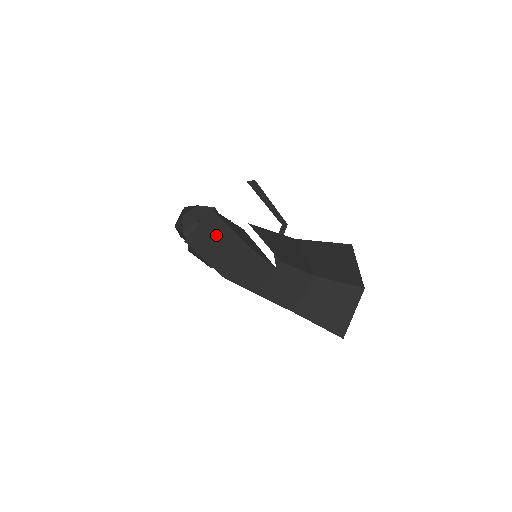
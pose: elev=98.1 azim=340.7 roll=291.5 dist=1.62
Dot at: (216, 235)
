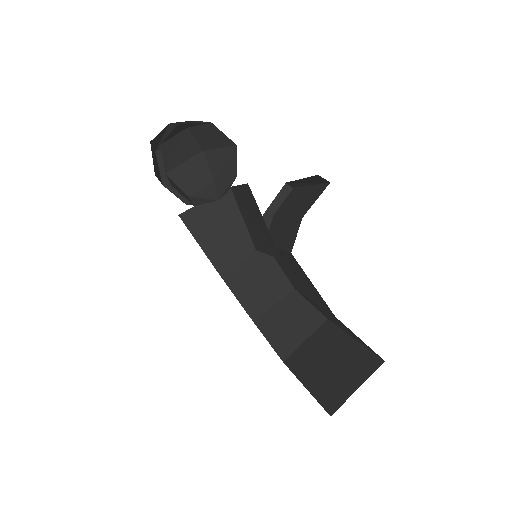
Dot at: (219, 196)
